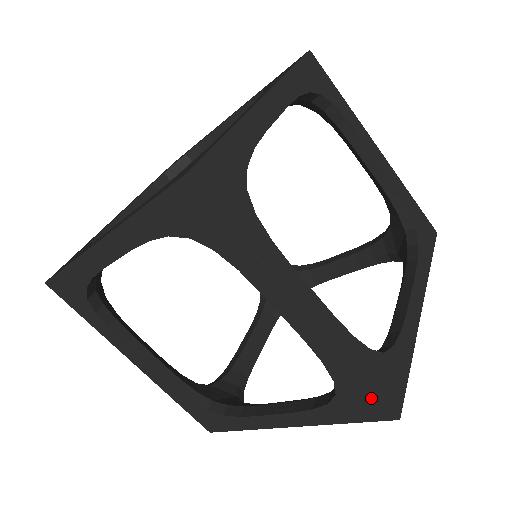
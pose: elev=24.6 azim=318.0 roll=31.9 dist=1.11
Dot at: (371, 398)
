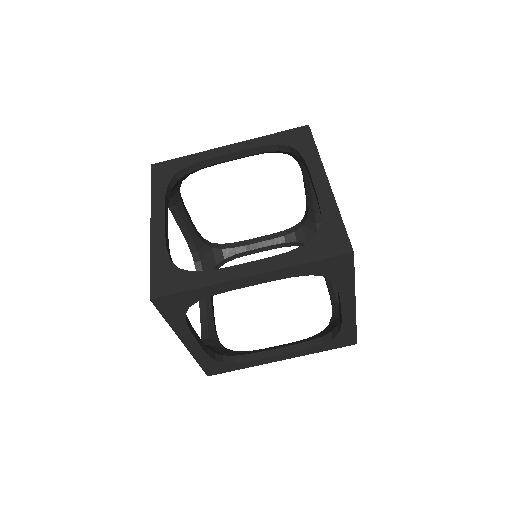
Dot at: (330, 262)
